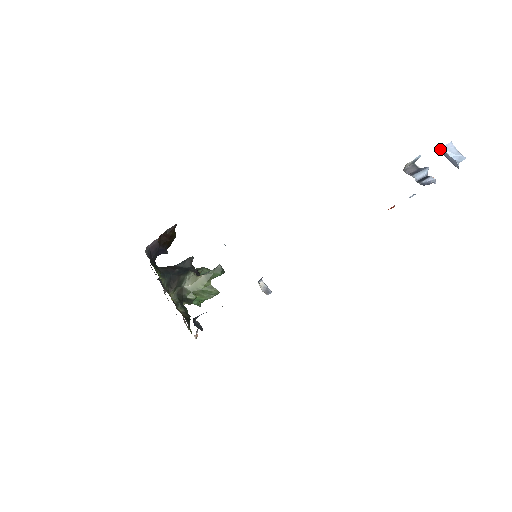
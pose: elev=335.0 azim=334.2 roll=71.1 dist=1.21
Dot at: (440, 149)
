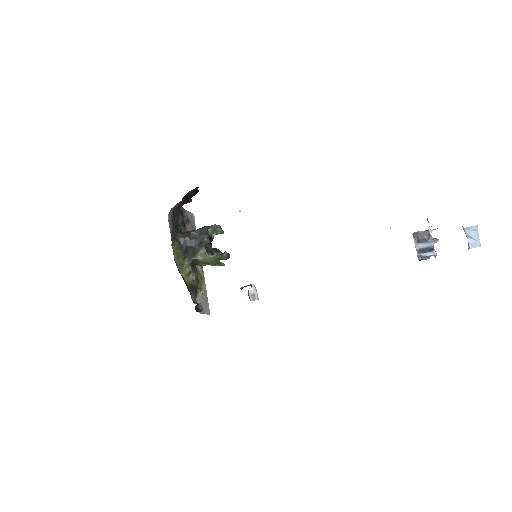
Dot at: (462, 226)
